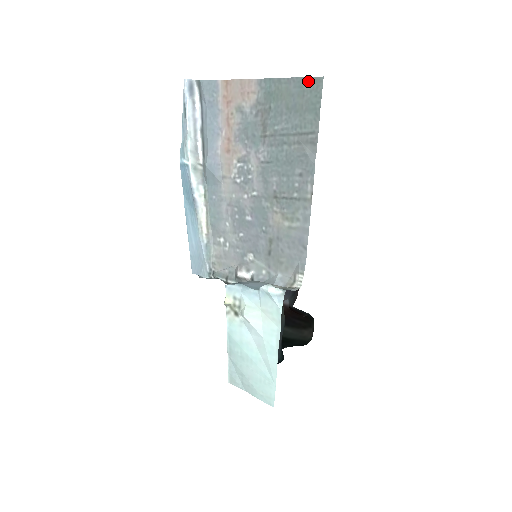
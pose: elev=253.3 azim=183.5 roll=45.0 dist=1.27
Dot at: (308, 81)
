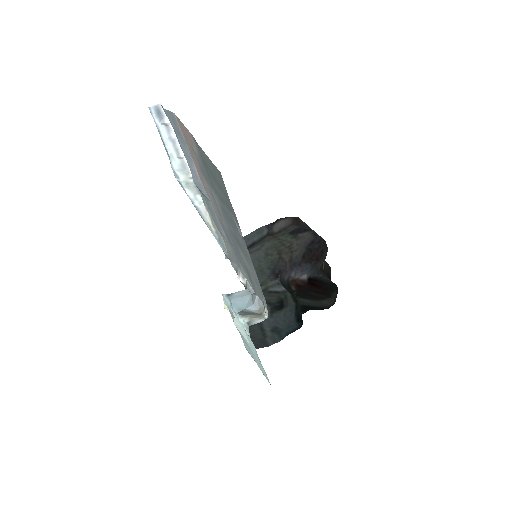
Dot at: (214, 167)
